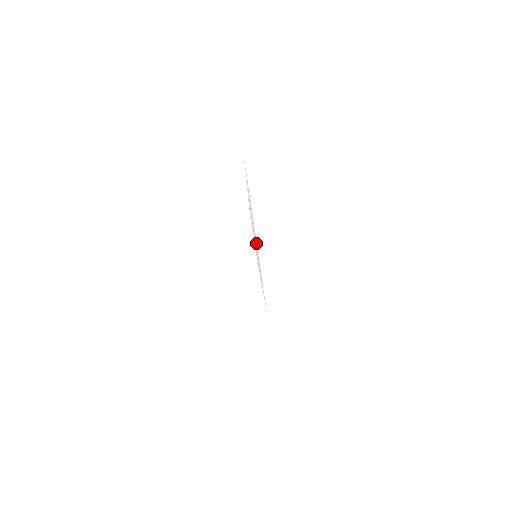
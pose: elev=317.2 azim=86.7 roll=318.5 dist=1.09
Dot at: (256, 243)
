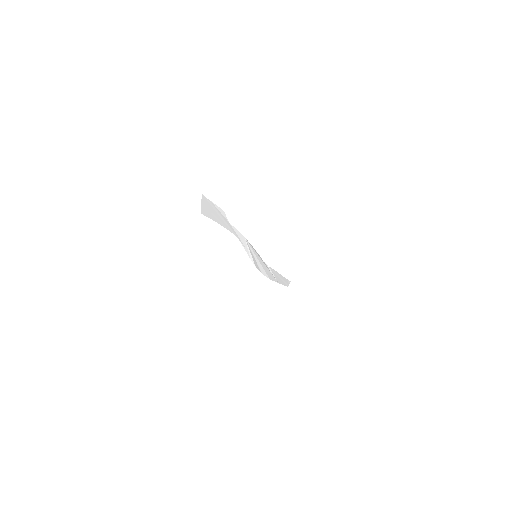
Dot at: (260, 257)
